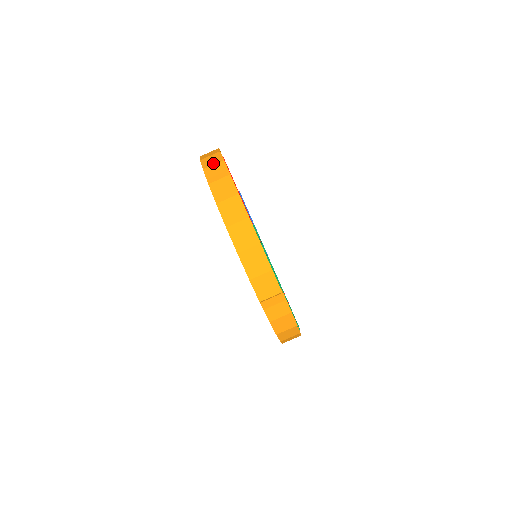
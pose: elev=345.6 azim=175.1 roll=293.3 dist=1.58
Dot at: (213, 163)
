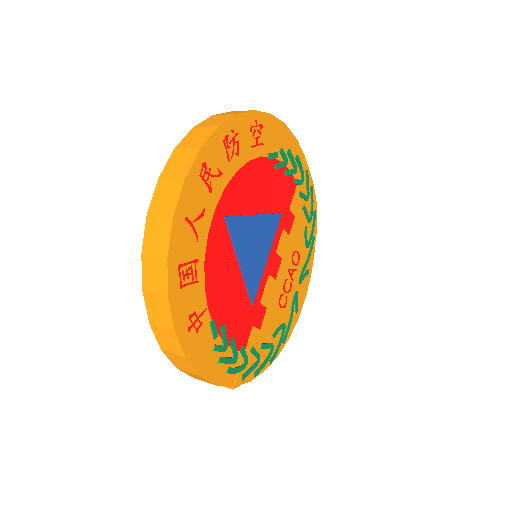
Dot at: (154, 252)
